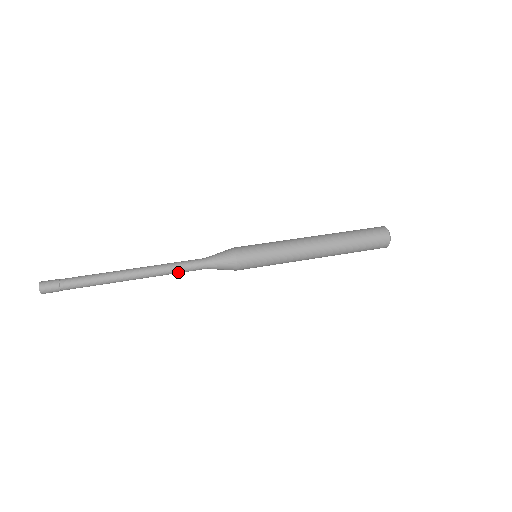
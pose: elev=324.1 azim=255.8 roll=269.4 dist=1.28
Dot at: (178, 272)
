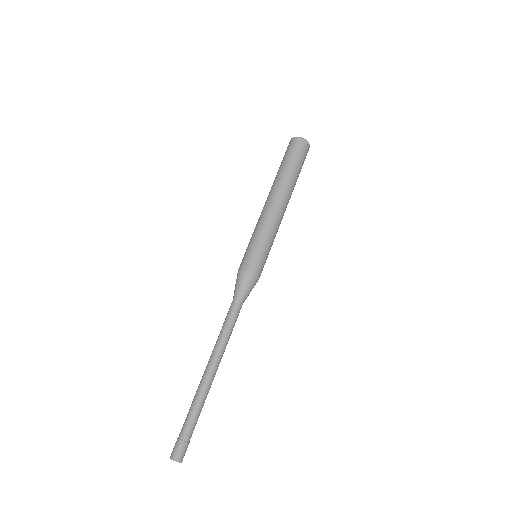
Dot at: (232, 330)
